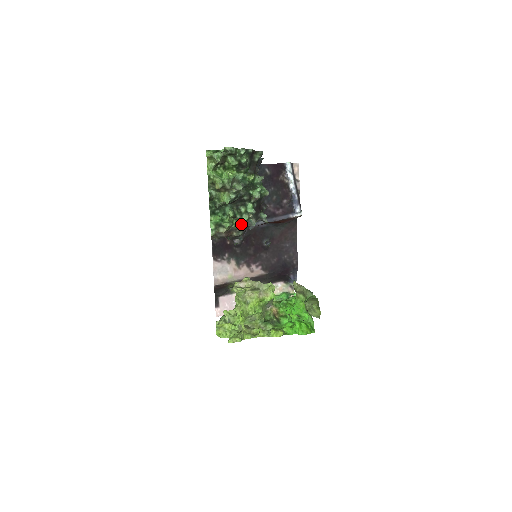
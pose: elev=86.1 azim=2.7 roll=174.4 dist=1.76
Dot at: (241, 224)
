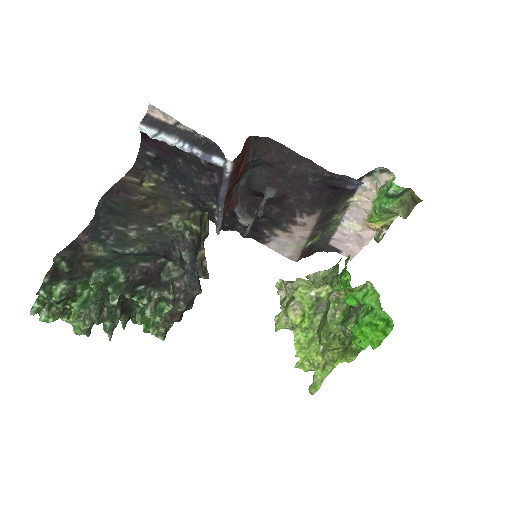
Dot at: (166, 304)
